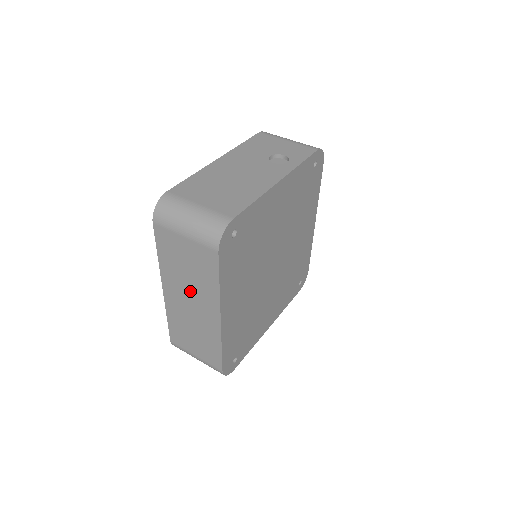
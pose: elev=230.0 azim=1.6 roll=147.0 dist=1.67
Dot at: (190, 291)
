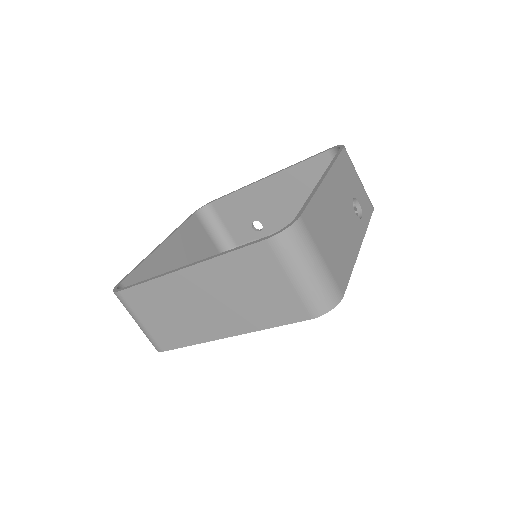
Dot at: (223, 300)
